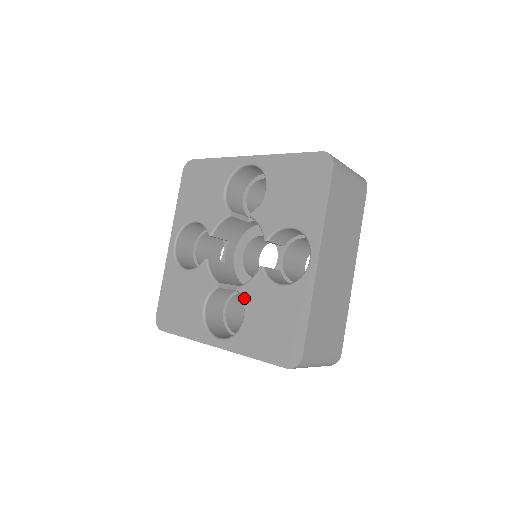
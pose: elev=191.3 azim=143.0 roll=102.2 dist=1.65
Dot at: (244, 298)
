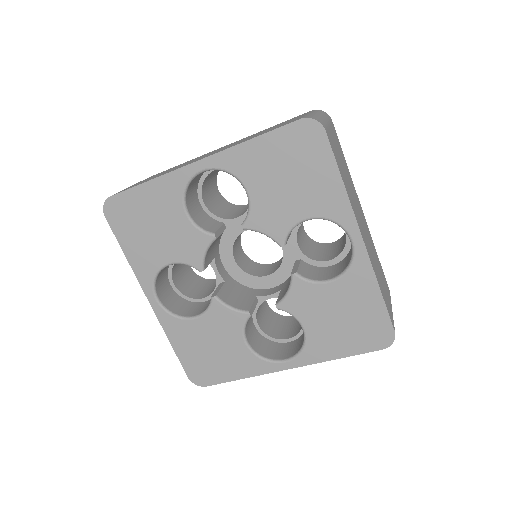
Dot at: (211, 311)
